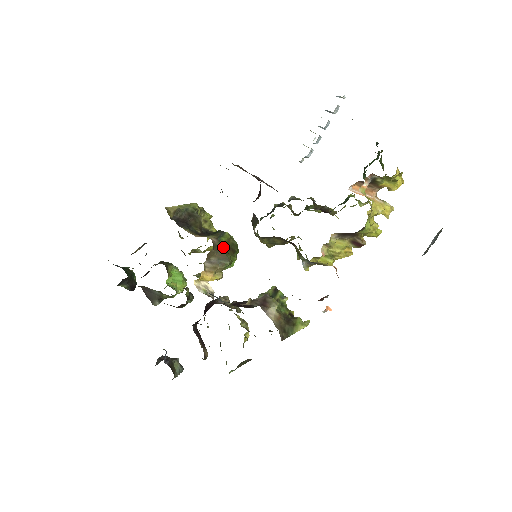
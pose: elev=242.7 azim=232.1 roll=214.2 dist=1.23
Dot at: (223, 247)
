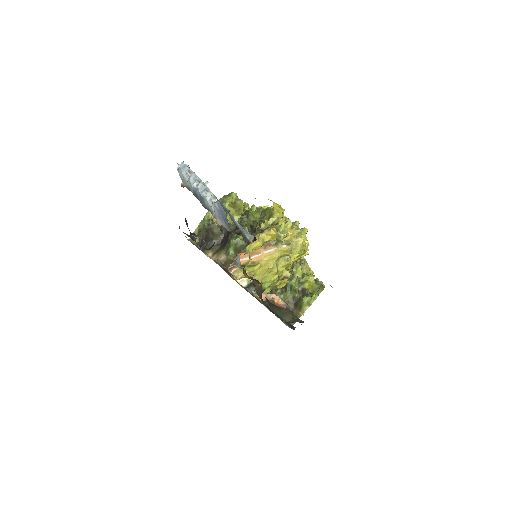
Dot at: (234, 256)
